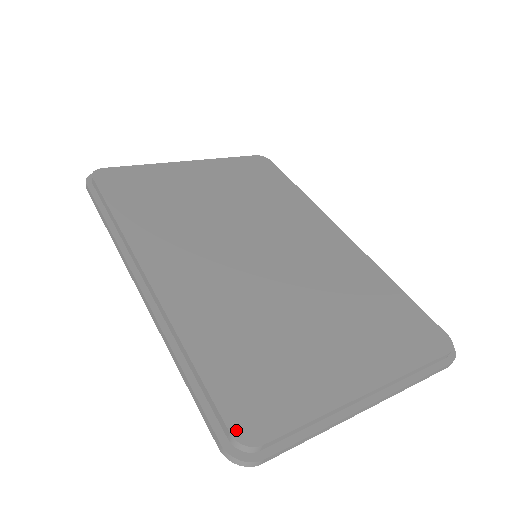
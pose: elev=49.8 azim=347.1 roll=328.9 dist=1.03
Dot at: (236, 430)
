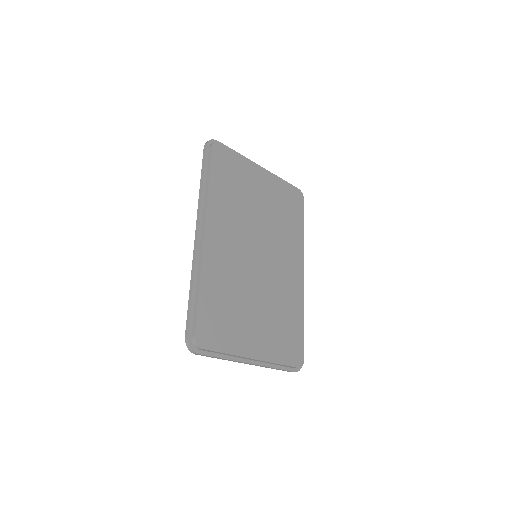
Dot at: (198, 336)
